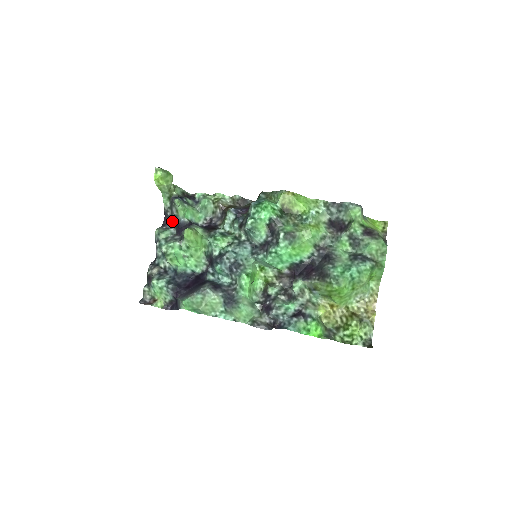
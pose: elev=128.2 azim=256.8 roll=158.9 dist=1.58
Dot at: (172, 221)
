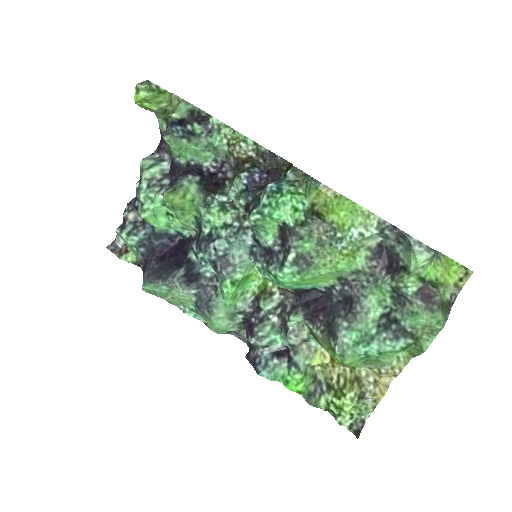
Dot at: occluded
